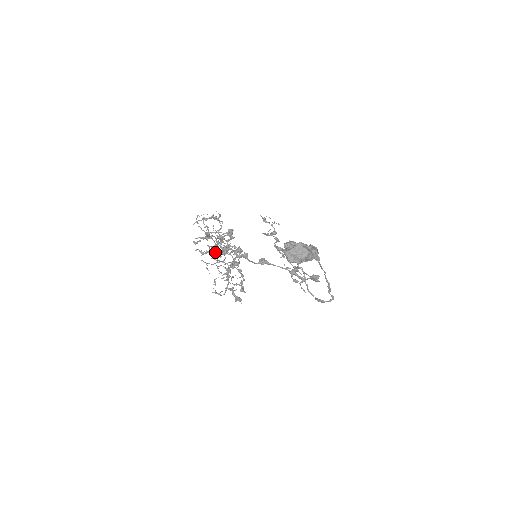
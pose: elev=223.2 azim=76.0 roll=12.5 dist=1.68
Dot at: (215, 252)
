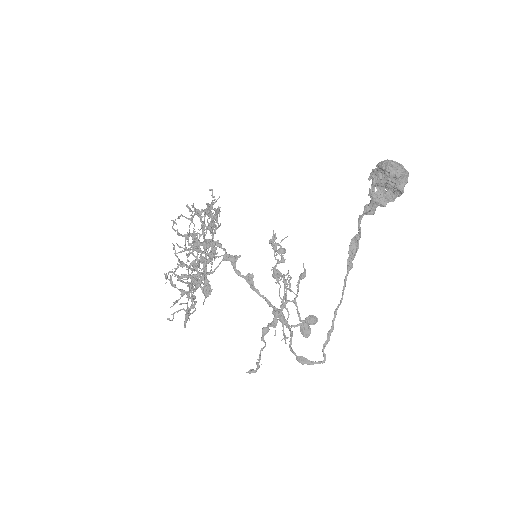
Dot at: (216, 218)
